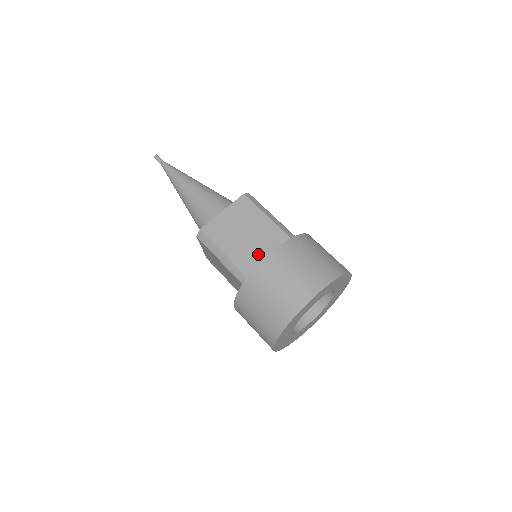
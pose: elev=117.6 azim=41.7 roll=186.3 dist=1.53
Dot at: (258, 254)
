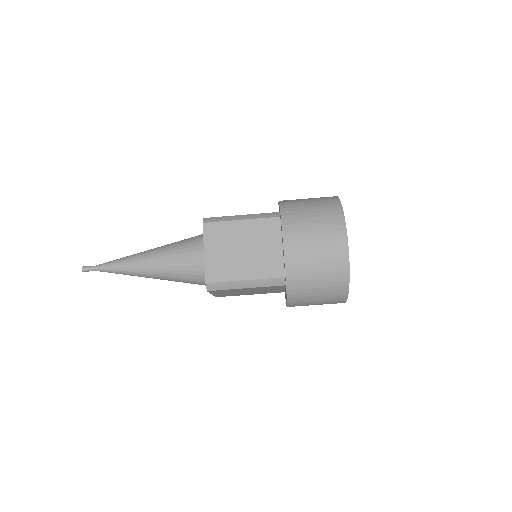
Dot at: (269, 253)
